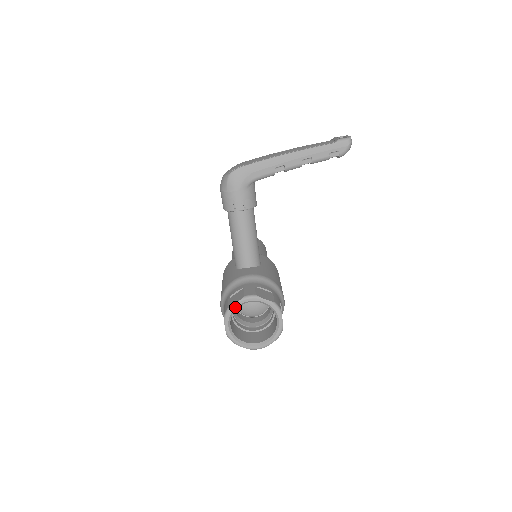
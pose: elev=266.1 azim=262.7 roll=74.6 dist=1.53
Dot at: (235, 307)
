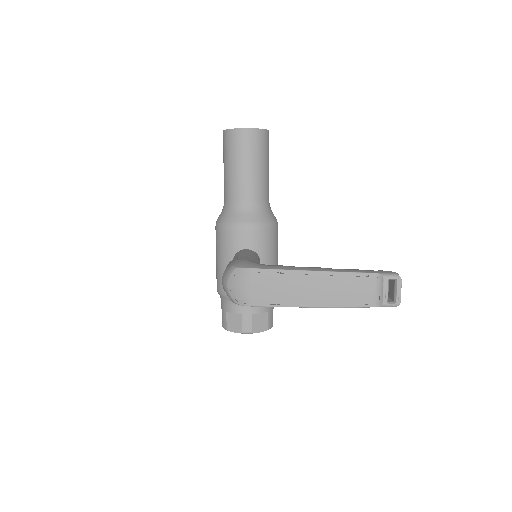
Dot at: (233, 331)
